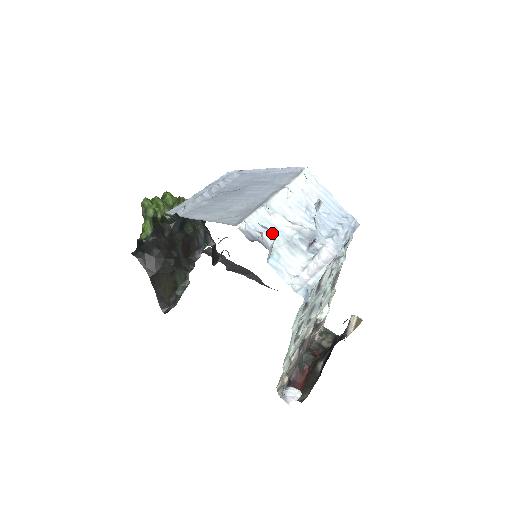
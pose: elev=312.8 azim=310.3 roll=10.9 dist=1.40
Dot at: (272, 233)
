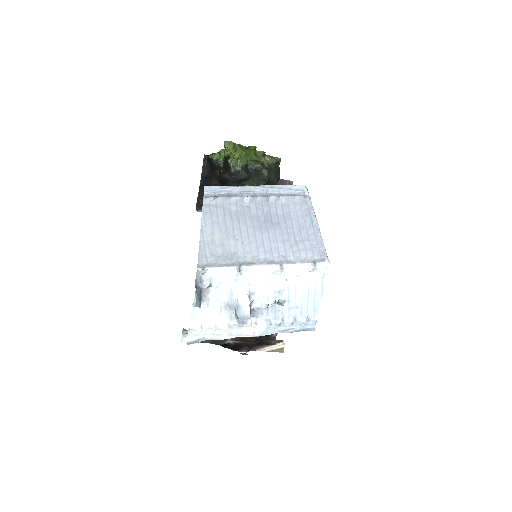
Dot at: (196, 304)
